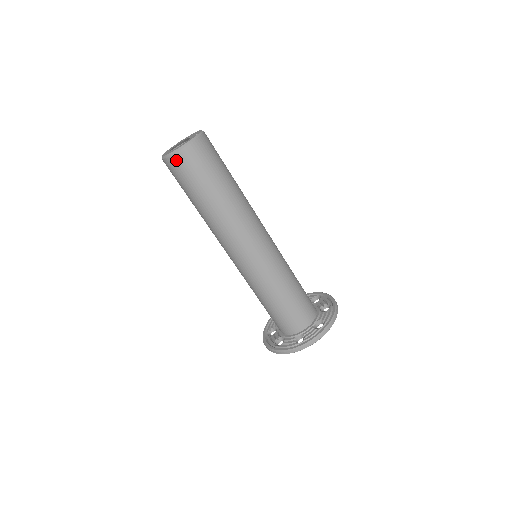
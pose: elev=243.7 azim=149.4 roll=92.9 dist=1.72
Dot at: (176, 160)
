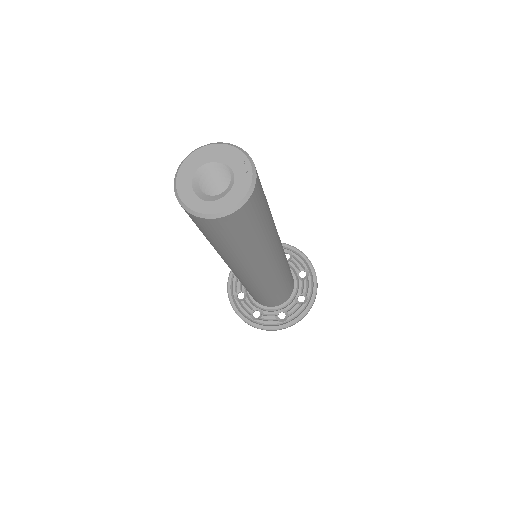
Dot at: (217, 223)
